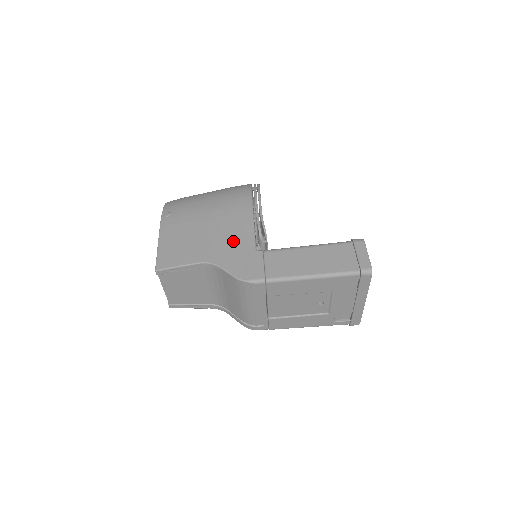
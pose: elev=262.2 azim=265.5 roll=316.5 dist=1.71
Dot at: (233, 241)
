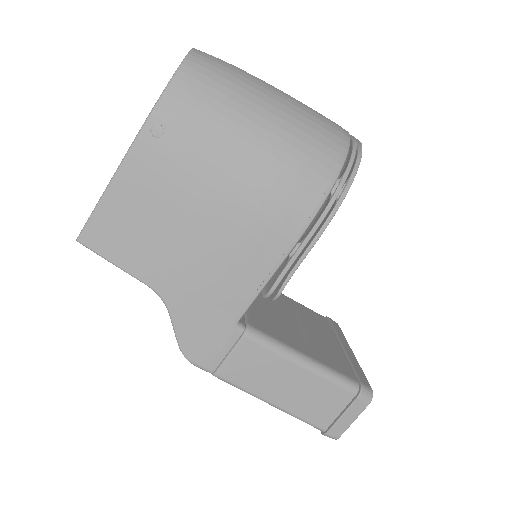
Dot at: (218, 288)
